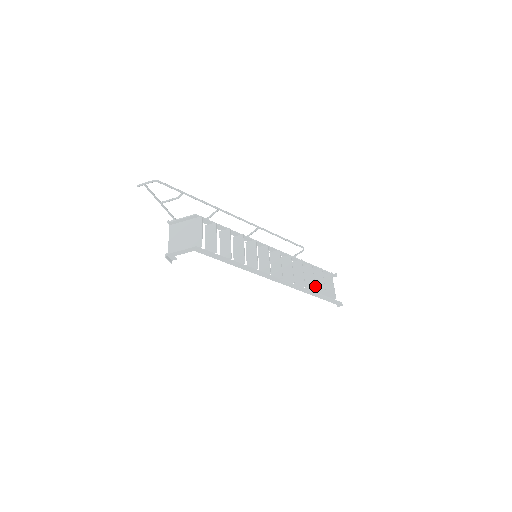
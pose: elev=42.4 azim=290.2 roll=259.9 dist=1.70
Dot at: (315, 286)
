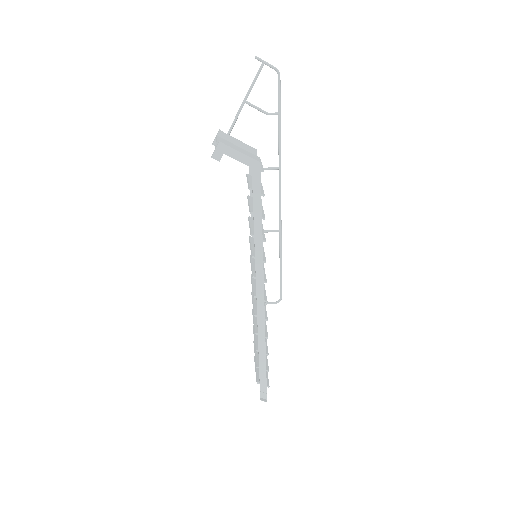
Dot at: (267, 350)
